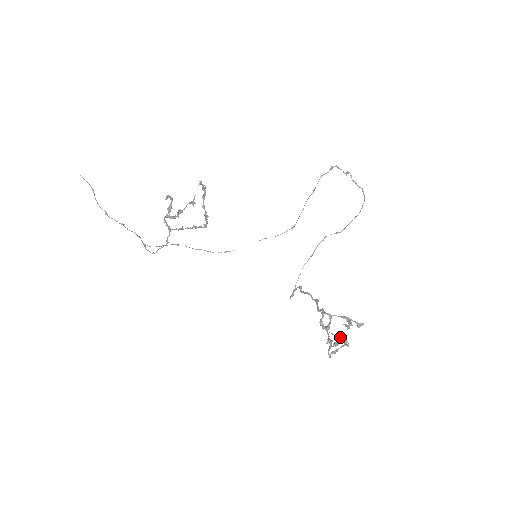
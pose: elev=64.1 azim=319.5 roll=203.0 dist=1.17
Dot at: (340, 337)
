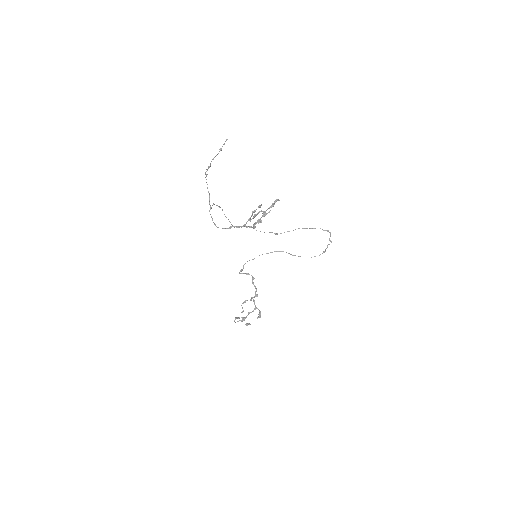
Dot at: occluded
